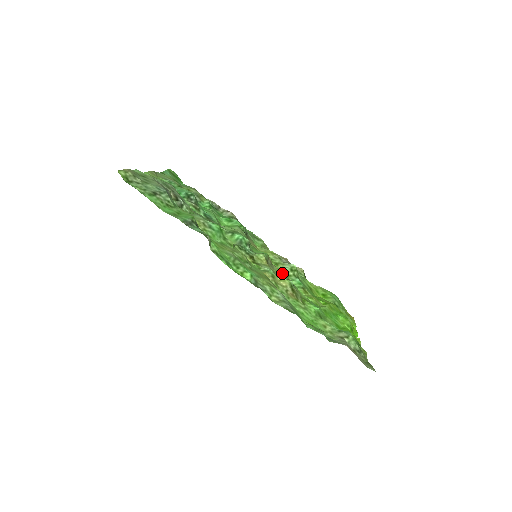
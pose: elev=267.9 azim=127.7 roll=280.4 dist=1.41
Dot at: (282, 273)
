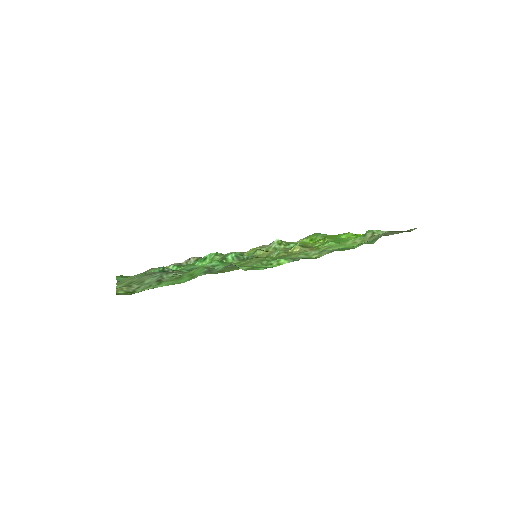
Dot at: (281, 249)
